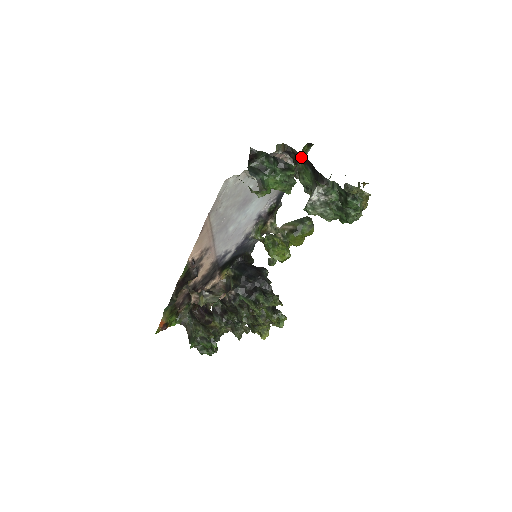
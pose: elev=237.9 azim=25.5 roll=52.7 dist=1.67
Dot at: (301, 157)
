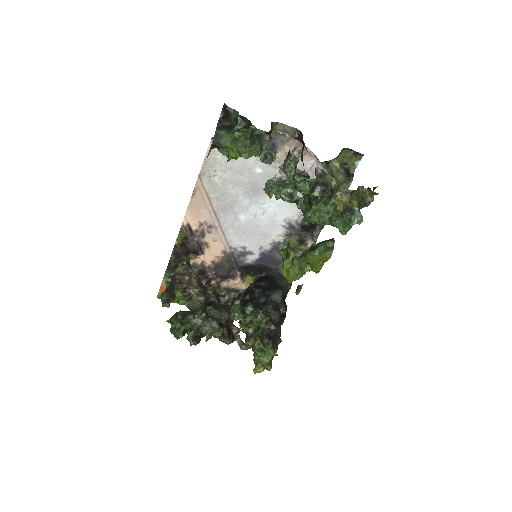
Dot at: (303, 142)
